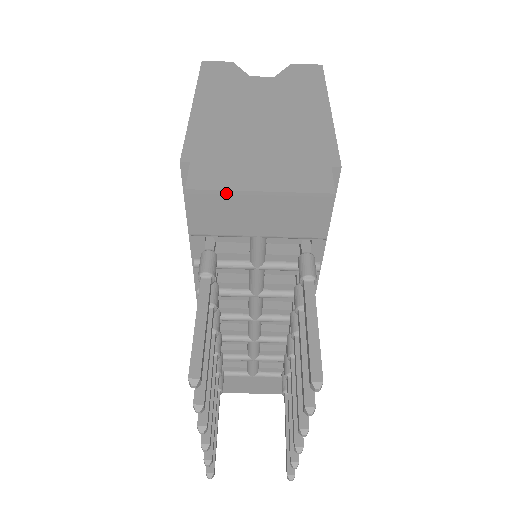
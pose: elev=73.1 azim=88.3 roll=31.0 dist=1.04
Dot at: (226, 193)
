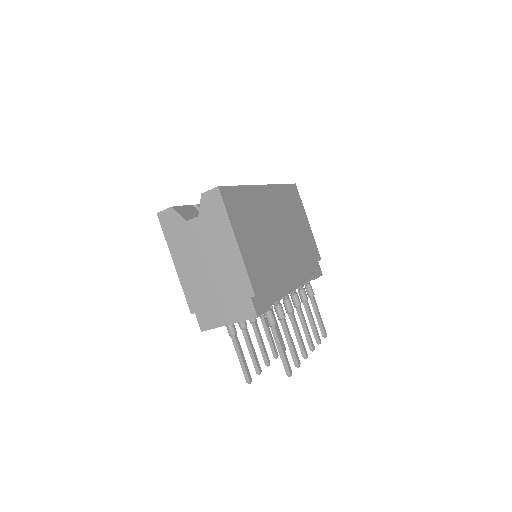
Dot at: occluded
